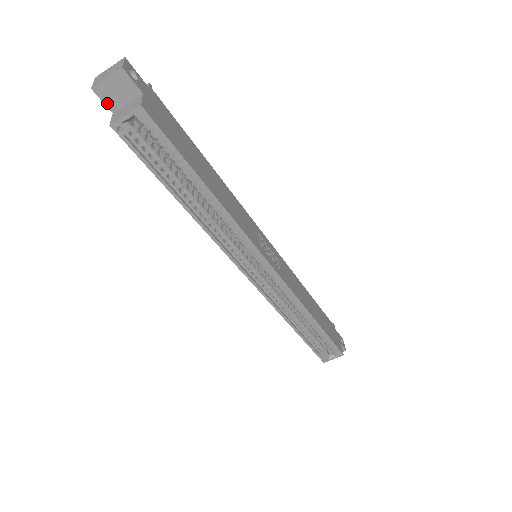
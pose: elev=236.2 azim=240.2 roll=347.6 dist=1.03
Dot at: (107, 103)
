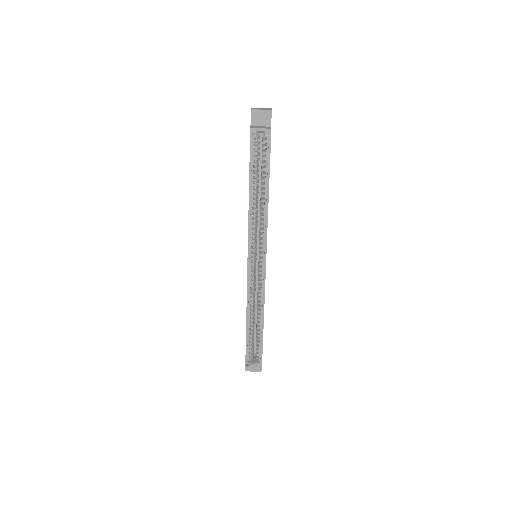
Dot at: (252, 120)
